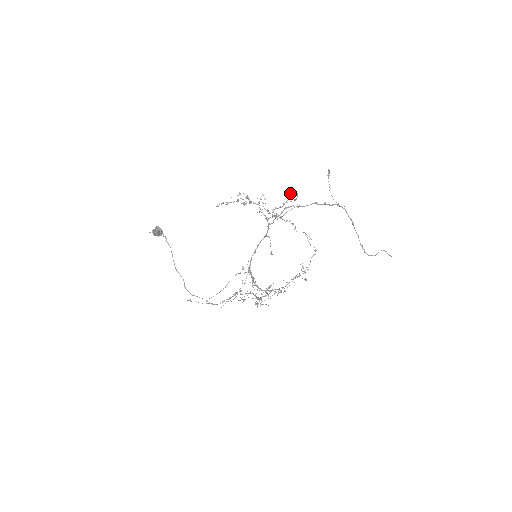
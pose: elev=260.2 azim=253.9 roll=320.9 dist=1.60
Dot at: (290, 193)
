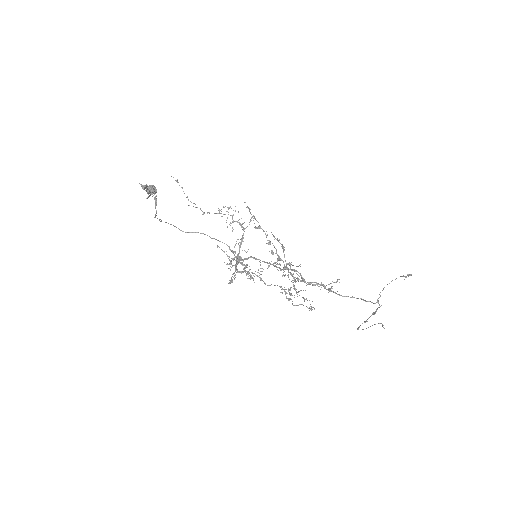
Dot at: (333, 282)
